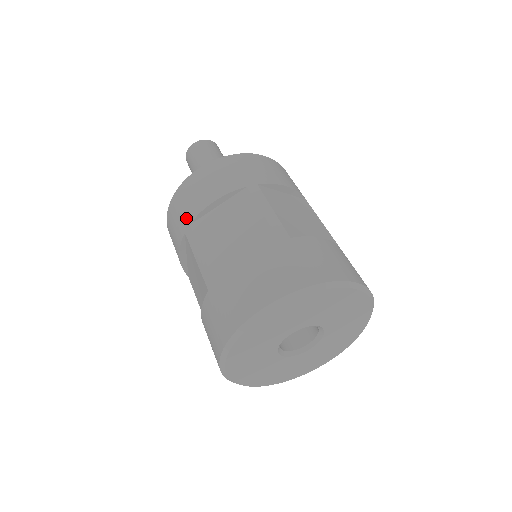
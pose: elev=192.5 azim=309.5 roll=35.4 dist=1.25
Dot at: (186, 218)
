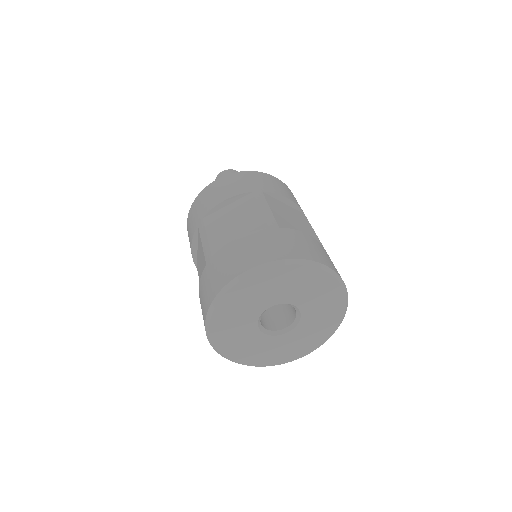
Dot at: (201, 214)
